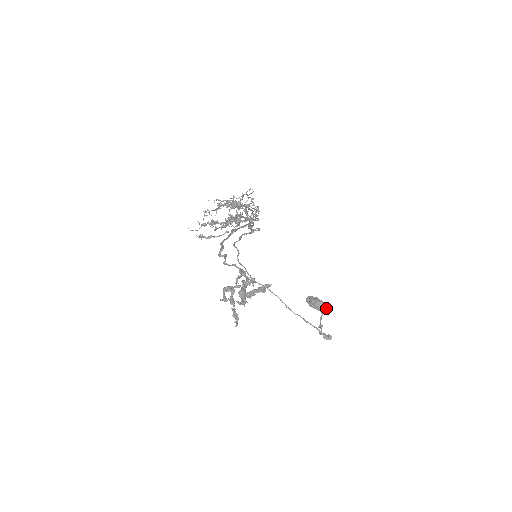
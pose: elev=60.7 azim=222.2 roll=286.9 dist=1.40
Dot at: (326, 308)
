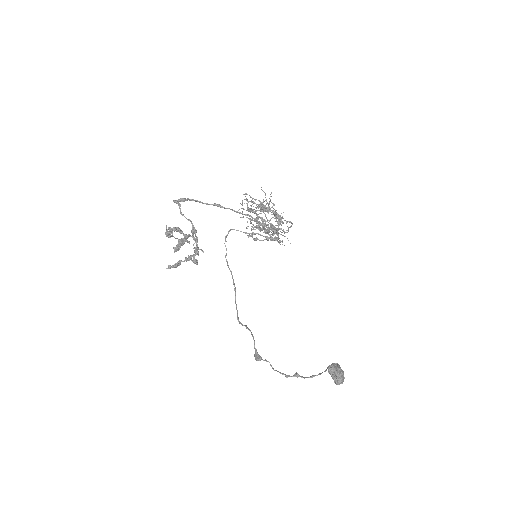
Dot at: (340, 382)
